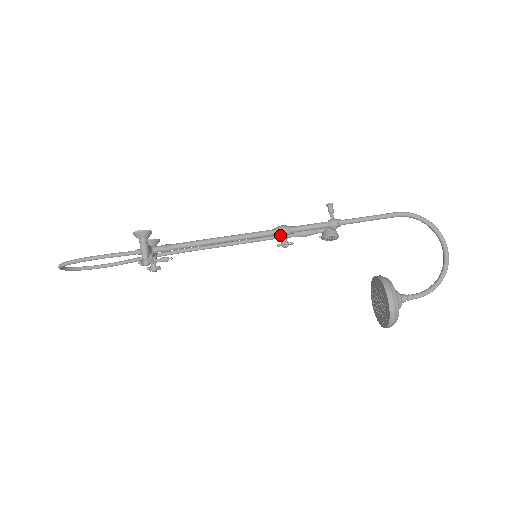
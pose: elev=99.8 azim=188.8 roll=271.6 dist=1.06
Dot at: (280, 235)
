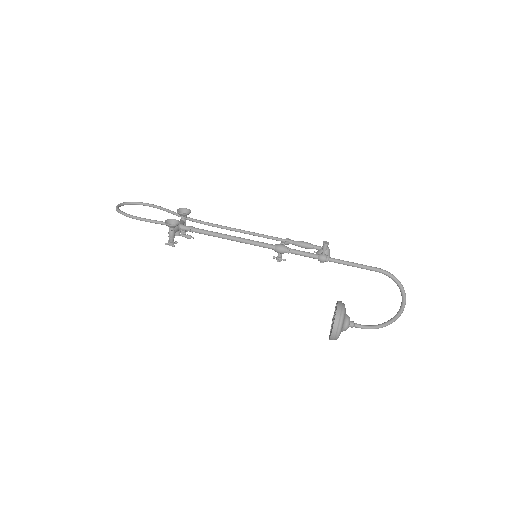
Dot at: (277, 252)
